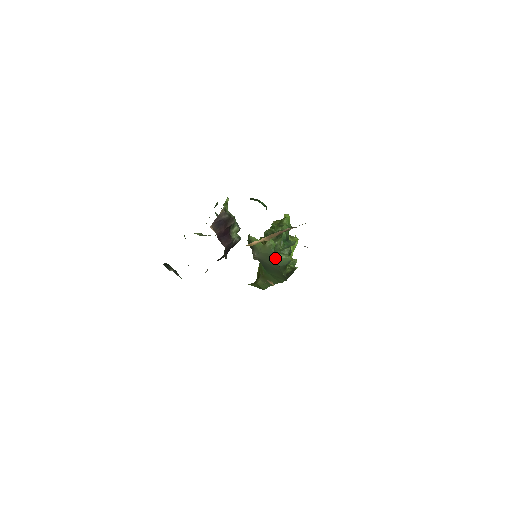
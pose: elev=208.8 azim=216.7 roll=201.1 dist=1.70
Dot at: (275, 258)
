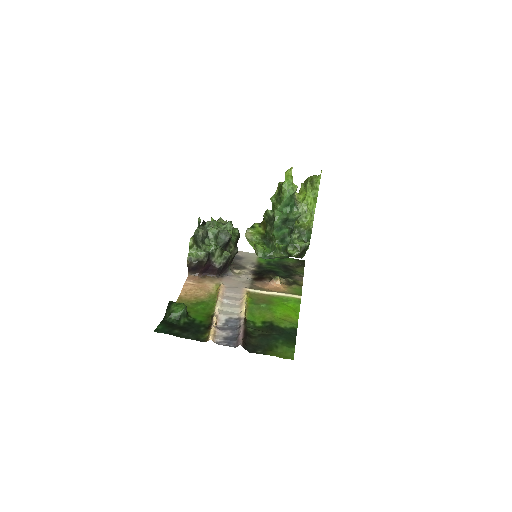
Dot at: (270, 258)
